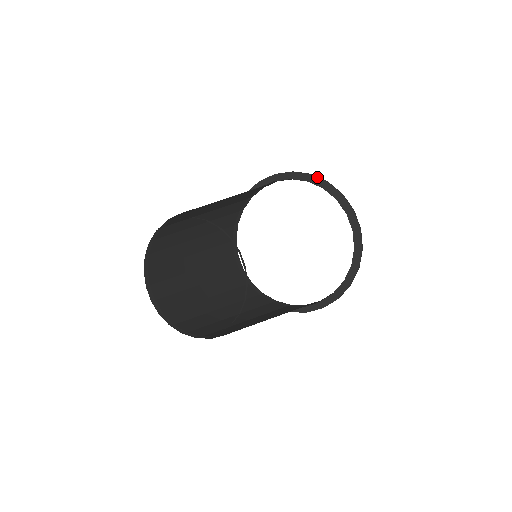
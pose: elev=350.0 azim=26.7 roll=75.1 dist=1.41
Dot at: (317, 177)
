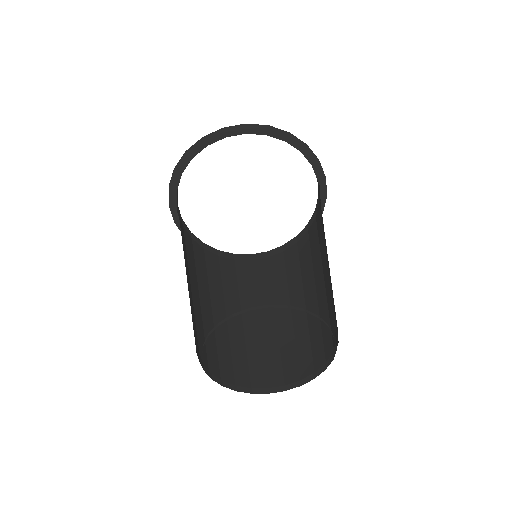
Dot at: (297, 139)
